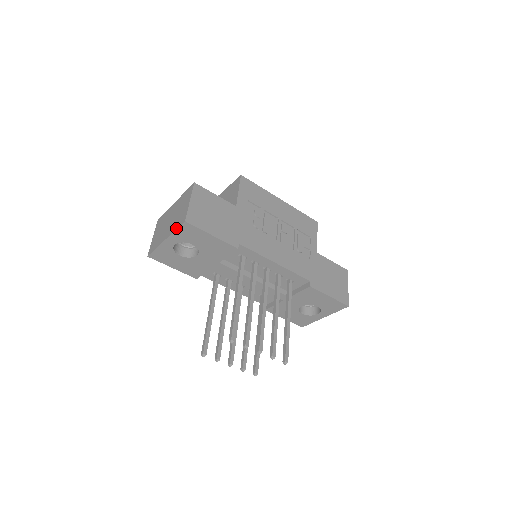
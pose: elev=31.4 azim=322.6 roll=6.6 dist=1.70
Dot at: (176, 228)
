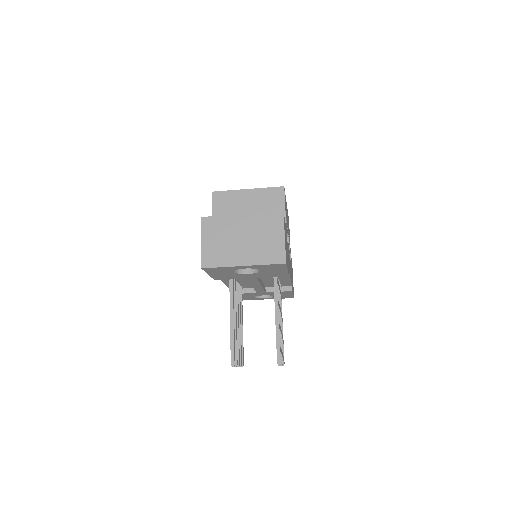
Dot at: (268, 263)
